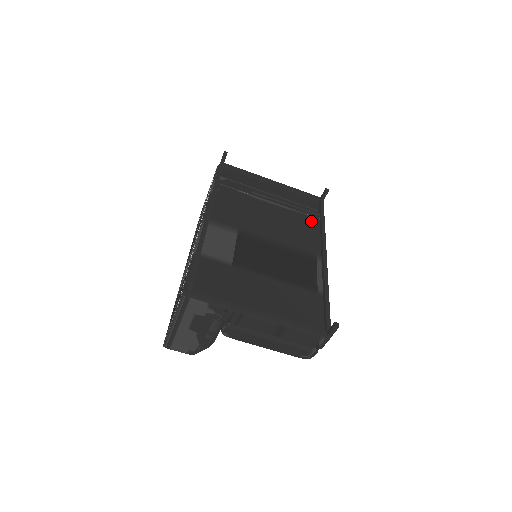
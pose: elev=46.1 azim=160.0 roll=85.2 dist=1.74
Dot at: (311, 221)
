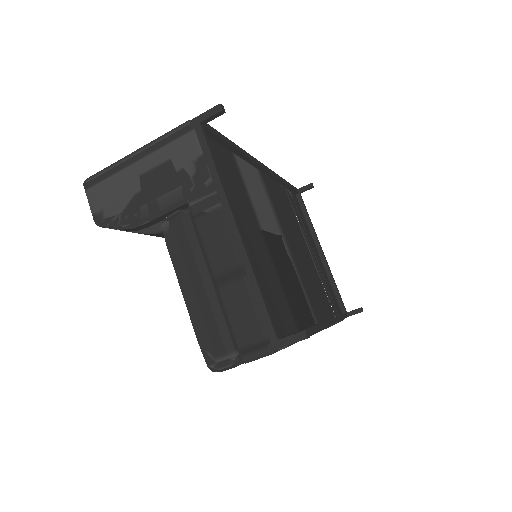
Dot at: (328, 305)
